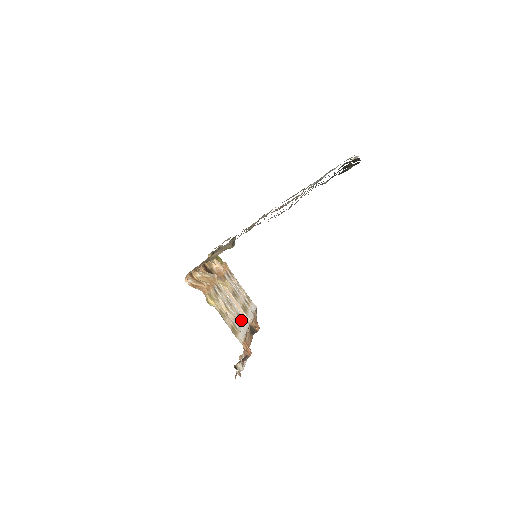
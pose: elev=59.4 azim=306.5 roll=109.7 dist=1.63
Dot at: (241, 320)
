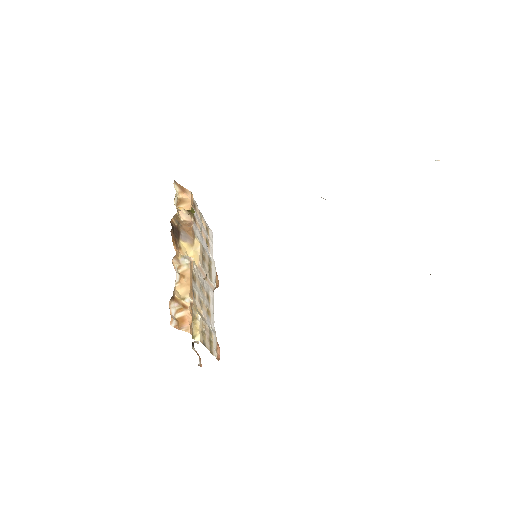
Dot at: (209, 299)
